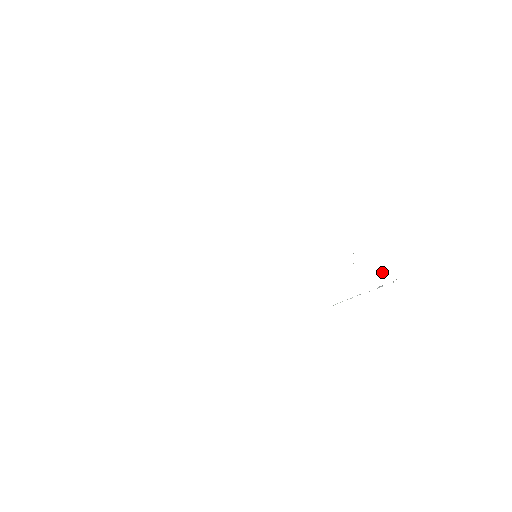
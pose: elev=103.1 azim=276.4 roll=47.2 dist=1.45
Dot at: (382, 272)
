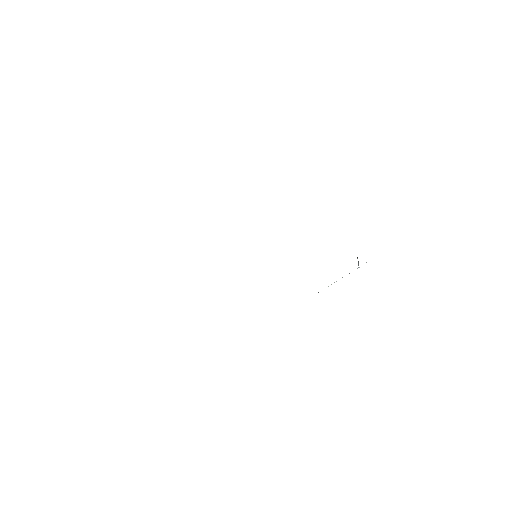
Dot at: occluded
